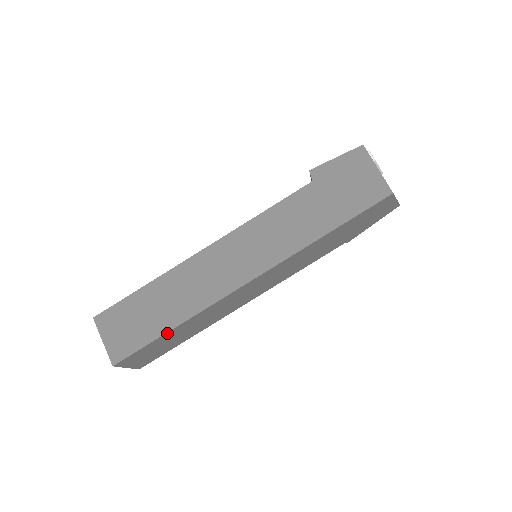
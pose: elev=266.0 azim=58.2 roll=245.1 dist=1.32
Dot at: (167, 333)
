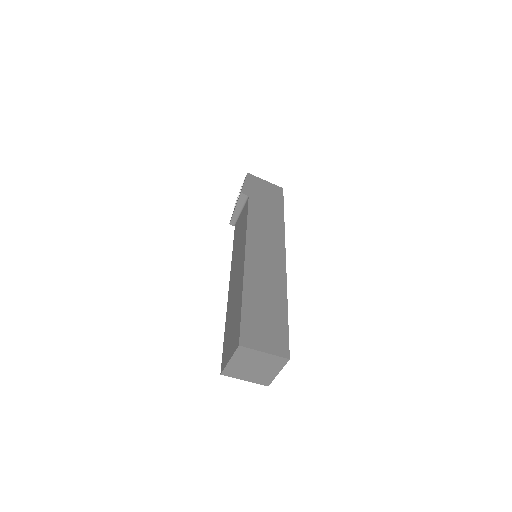
Dot at: (287, 314)
